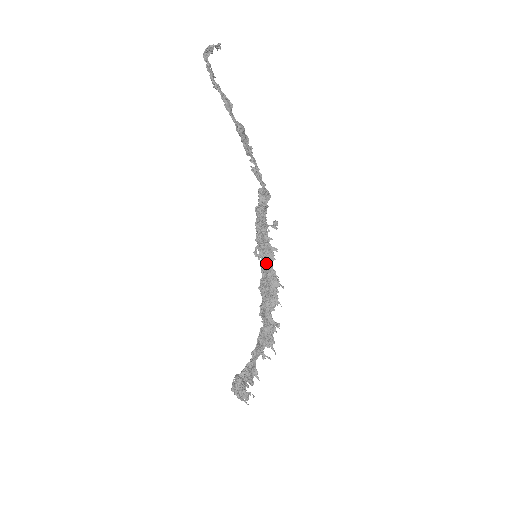
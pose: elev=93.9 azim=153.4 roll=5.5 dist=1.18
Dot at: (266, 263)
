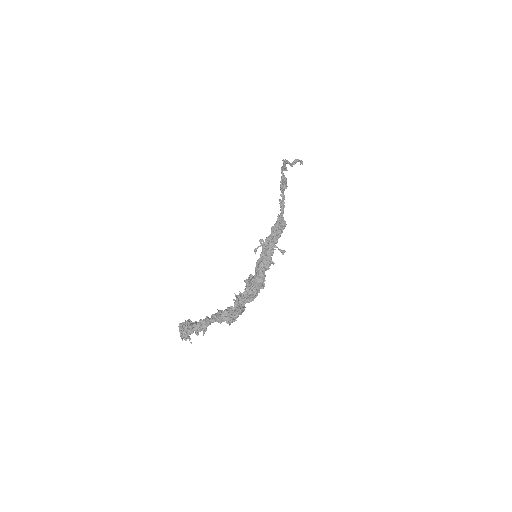
Dot at: (261, 267)
